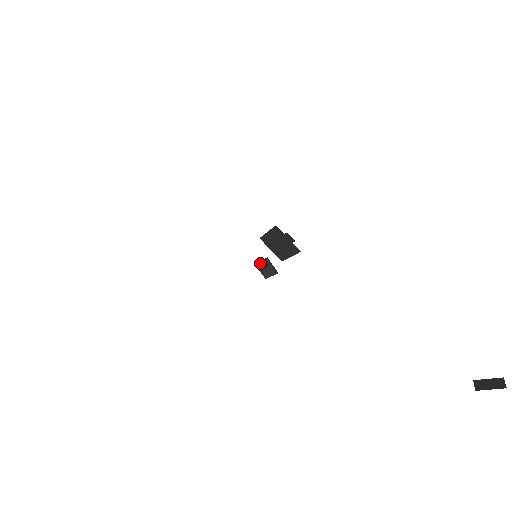
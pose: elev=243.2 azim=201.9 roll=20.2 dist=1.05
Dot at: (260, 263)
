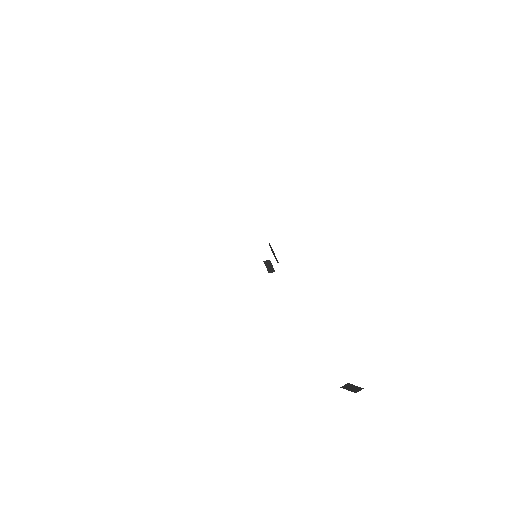
Dot at: (266, 262)
